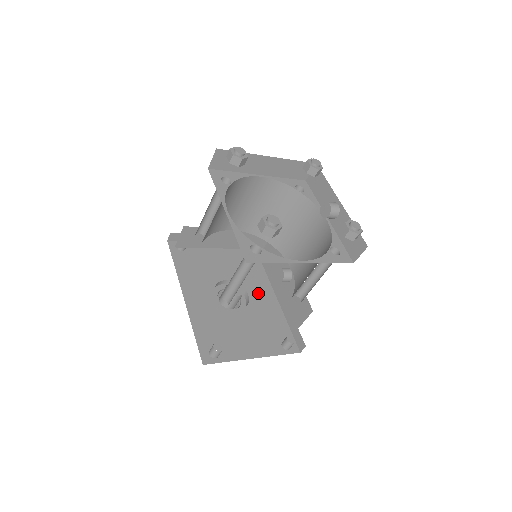
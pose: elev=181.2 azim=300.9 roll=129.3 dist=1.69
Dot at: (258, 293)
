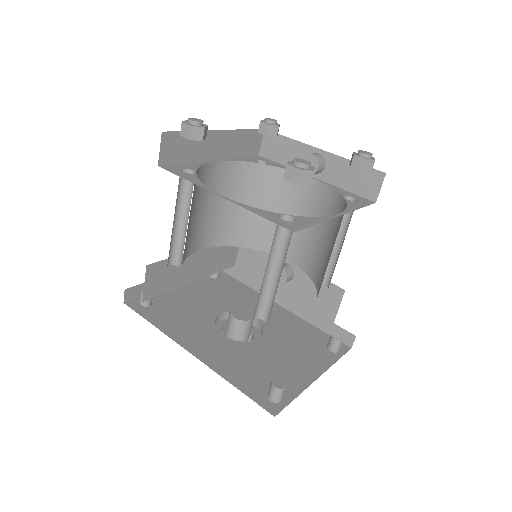
Dot at: occluded
